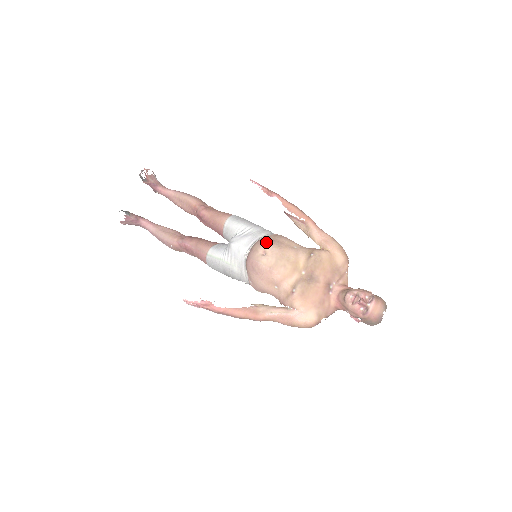
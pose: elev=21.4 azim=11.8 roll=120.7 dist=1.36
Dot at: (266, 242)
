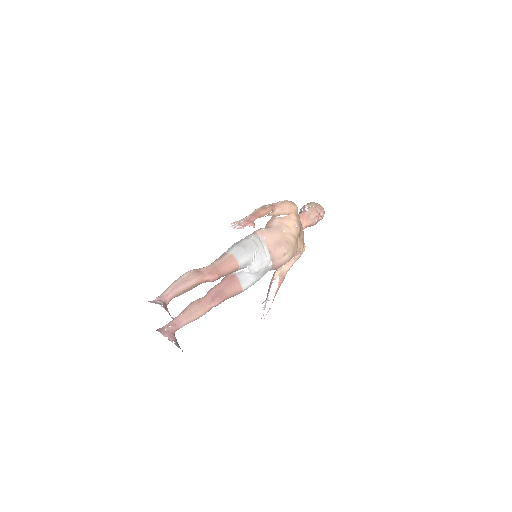
Dot at: (280, 249)
